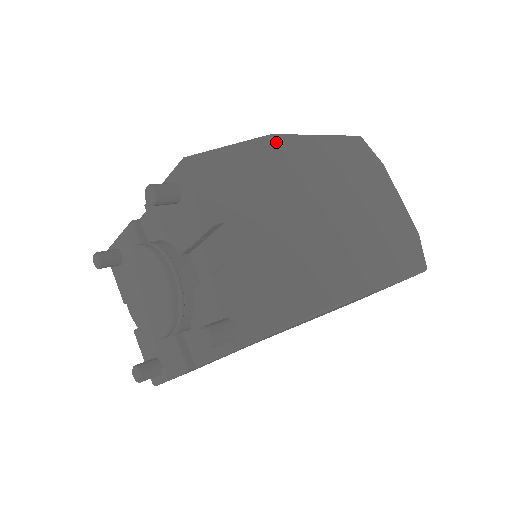
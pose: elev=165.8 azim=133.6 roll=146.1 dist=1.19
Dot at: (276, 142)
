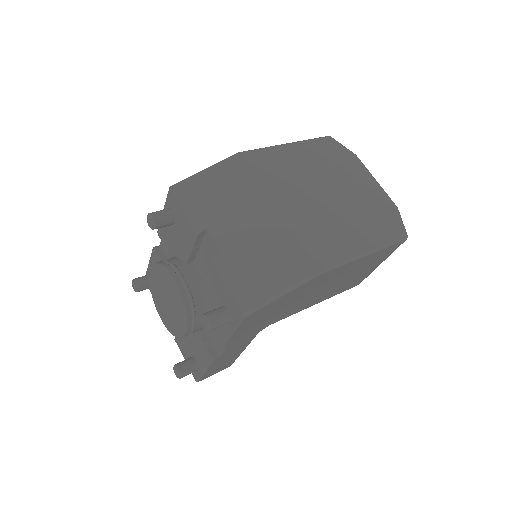
Dot at: (242, 158)
